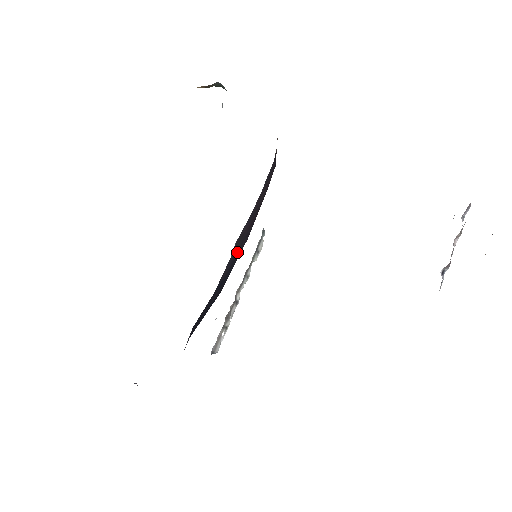
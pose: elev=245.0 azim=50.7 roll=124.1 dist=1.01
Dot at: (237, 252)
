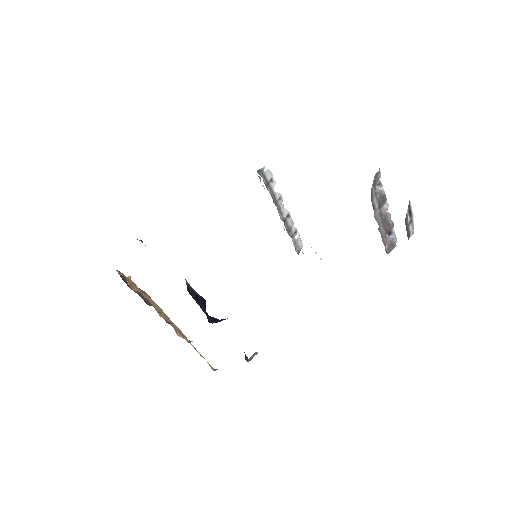
Dot at: occluded
